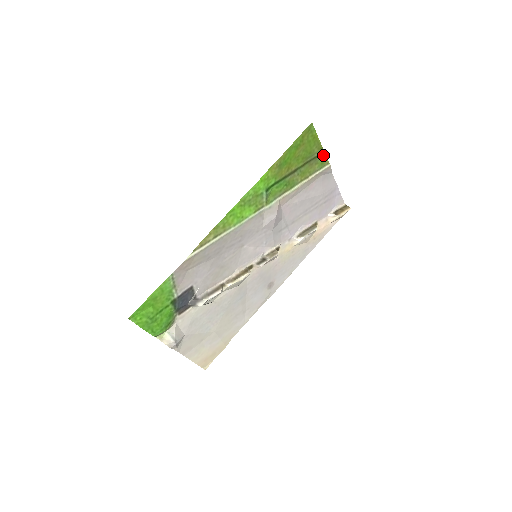
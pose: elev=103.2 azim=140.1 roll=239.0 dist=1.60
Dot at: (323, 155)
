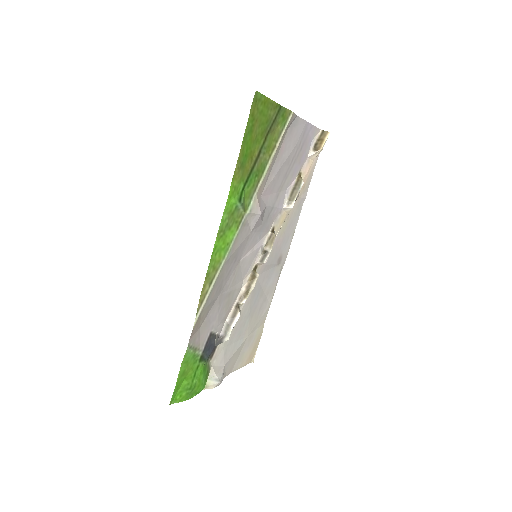
Dot at: (281, 110)
